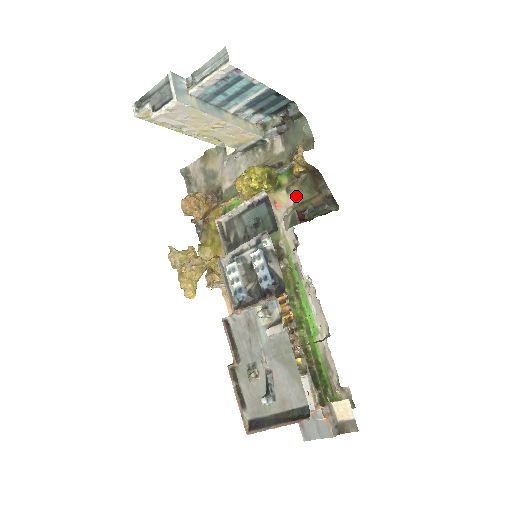
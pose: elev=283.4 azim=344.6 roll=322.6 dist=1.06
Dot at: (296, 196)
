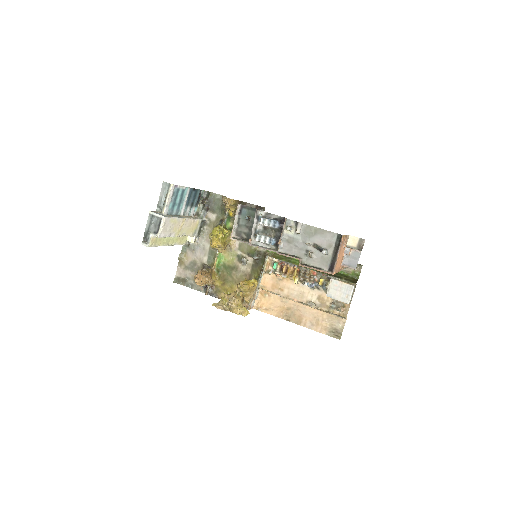
Dot at: occluded
